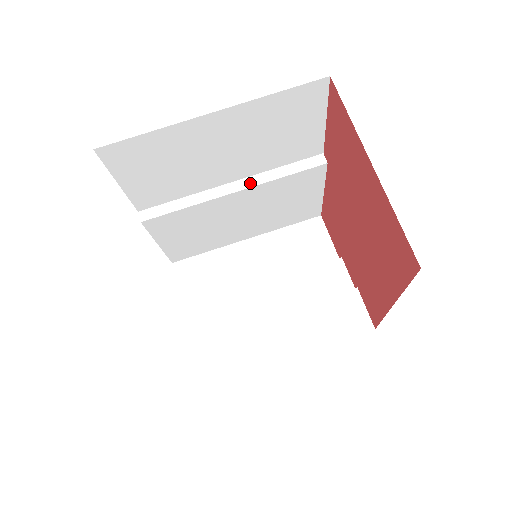
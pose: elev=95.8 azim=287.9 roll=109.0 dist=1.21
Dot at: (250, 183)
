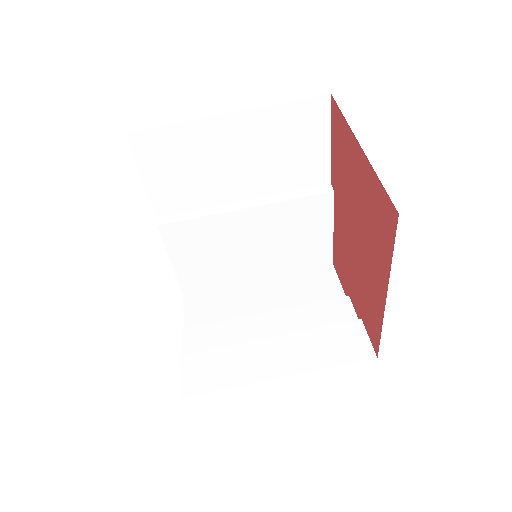
Dot at: (261, 202)
